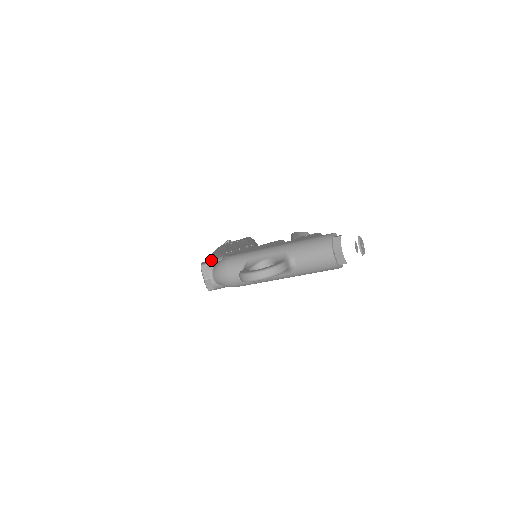
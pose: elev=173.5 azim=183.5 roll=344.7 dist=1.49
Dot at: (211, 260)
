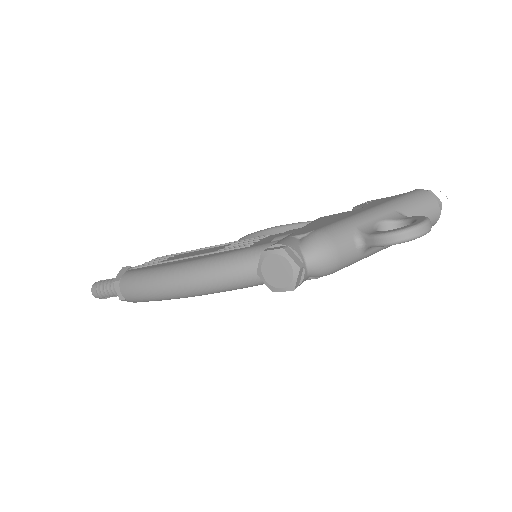
Dot at: (286, 242)
